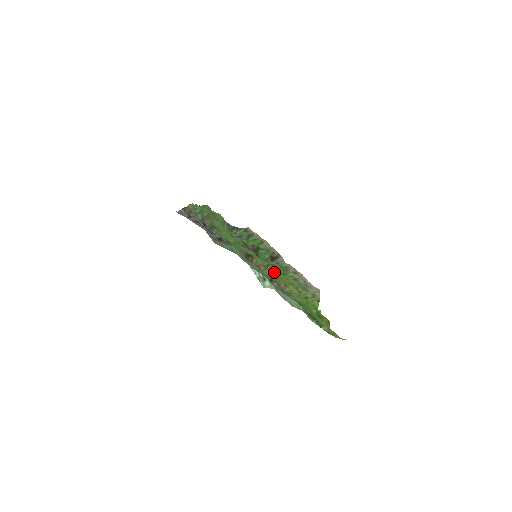
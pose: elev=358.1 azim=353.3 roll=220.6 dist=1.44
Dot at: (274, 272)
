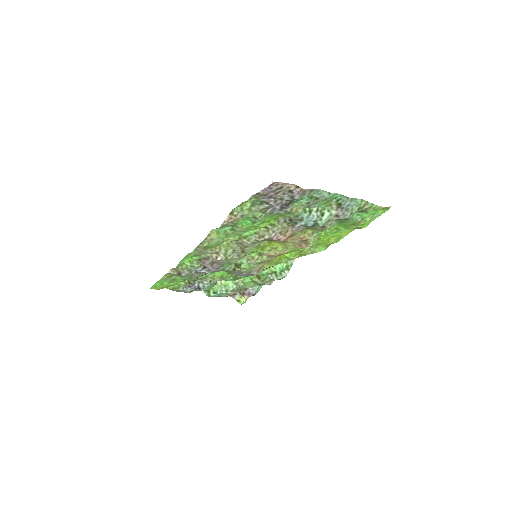
Dot at: (275, 257)
